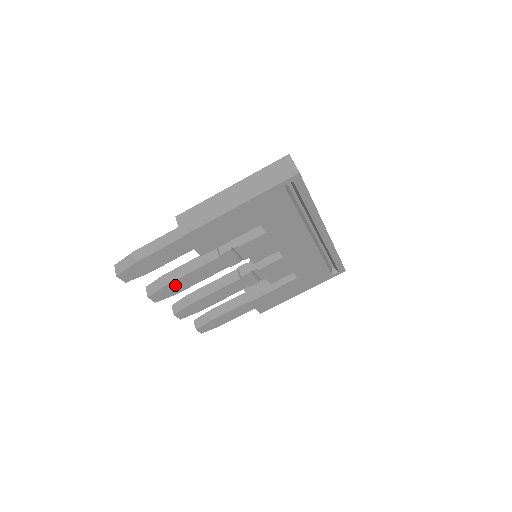
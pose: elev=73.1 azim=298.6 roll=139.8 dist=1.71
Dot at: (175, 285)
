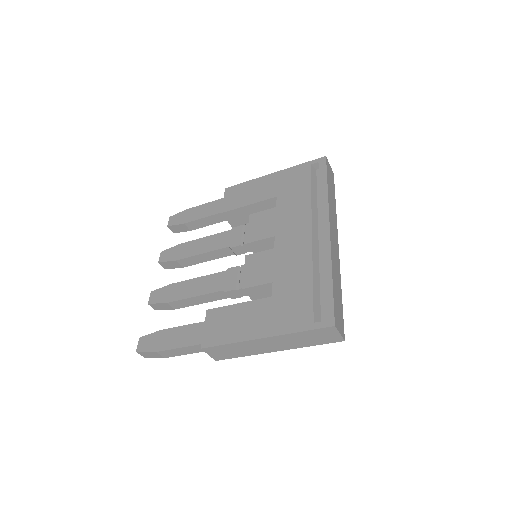
Dot at: occluded
